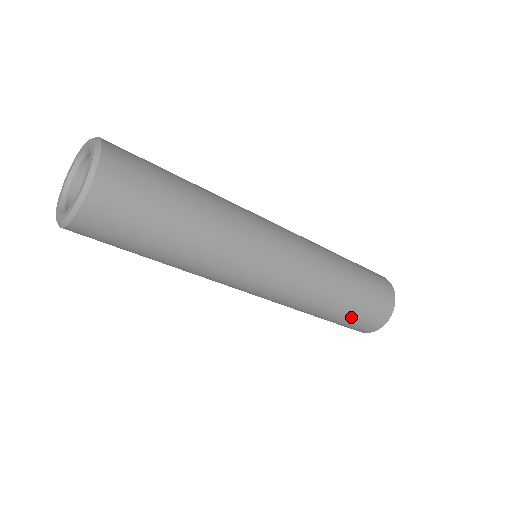
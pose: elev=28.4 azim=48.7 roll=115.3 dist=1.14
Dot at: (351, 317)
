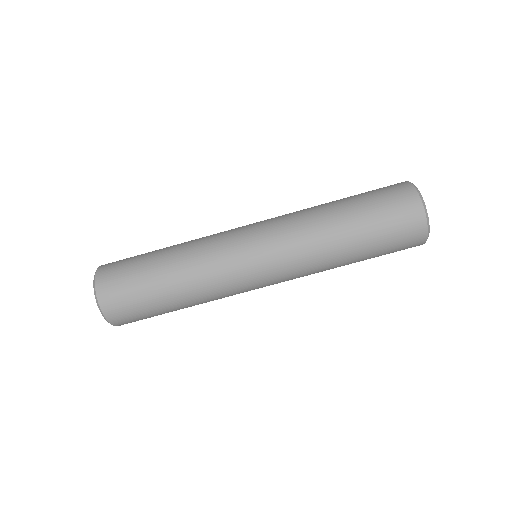
Dot at: (366, 205)
